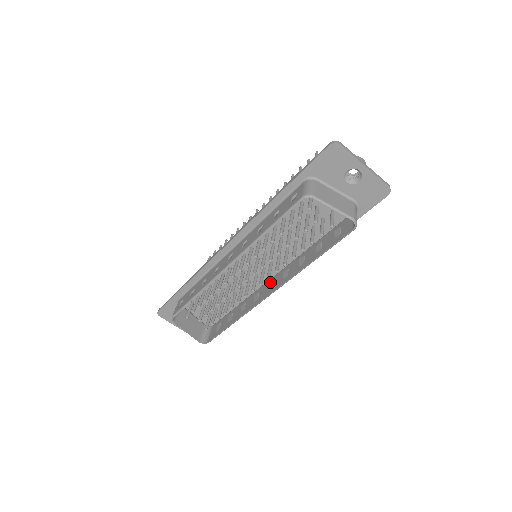
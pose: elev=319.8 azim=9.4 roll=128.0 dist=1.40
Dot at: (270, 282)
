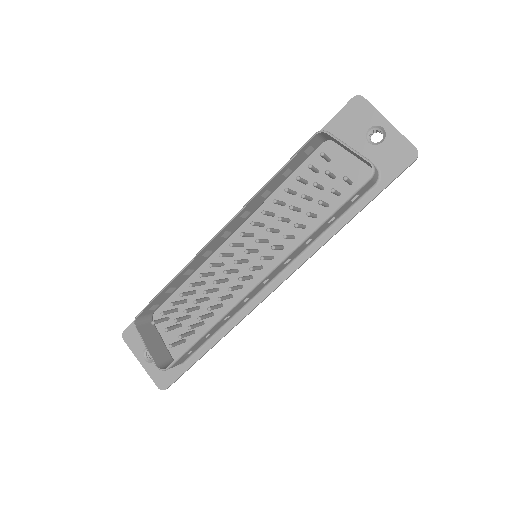
Dot at: occluded
